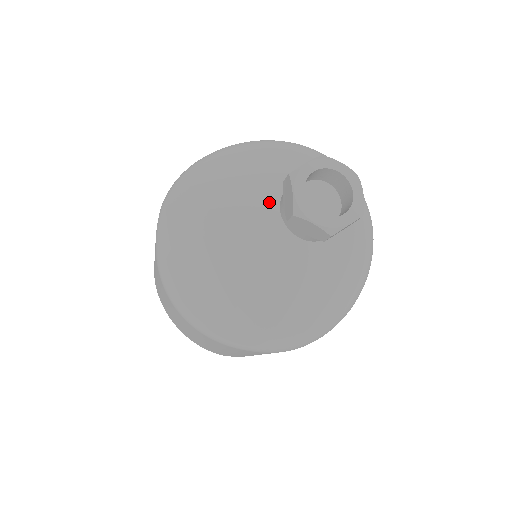
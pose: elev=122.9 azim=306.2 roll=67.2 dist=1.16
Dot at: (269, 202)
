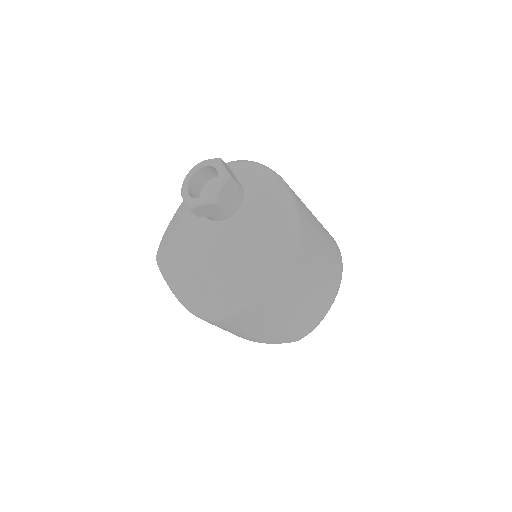
Dot at: occluded
